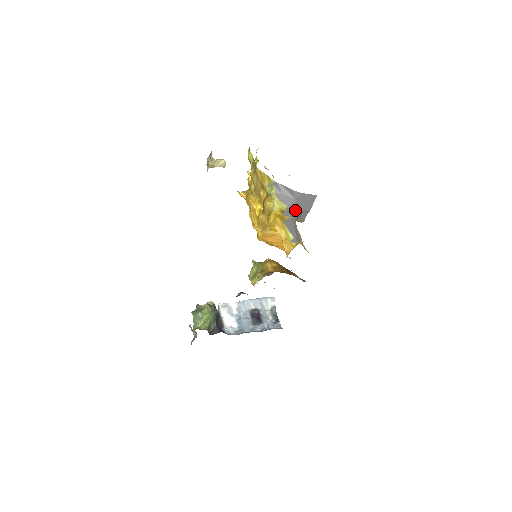
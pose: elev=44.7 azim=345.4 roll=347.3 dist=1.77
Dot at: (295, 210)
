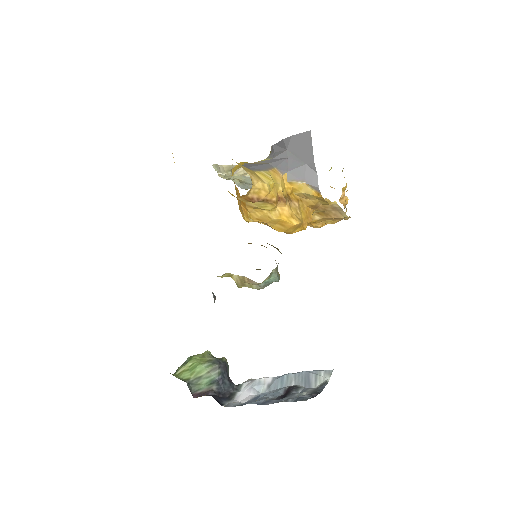
Dot at: (282, 160)
